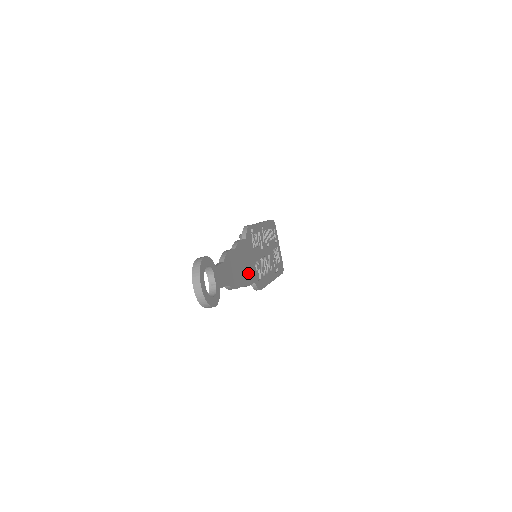
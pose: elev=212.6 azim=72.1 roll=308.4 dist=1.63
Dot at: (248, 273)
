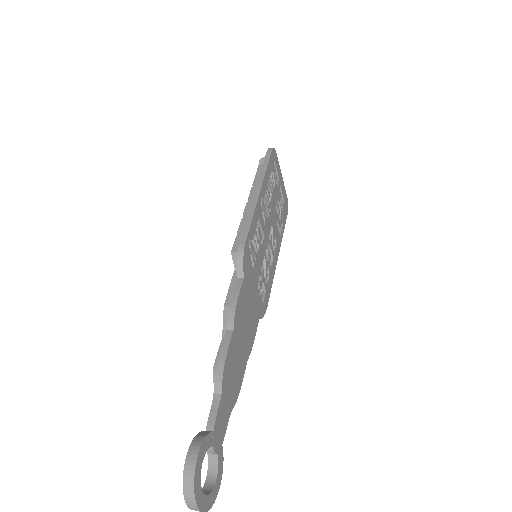
Dot at: (251, 326)
